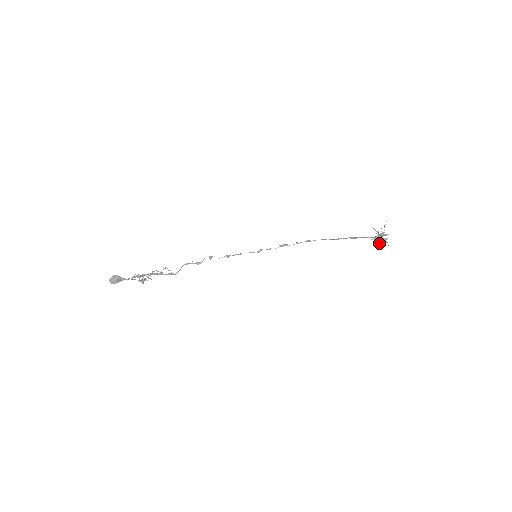
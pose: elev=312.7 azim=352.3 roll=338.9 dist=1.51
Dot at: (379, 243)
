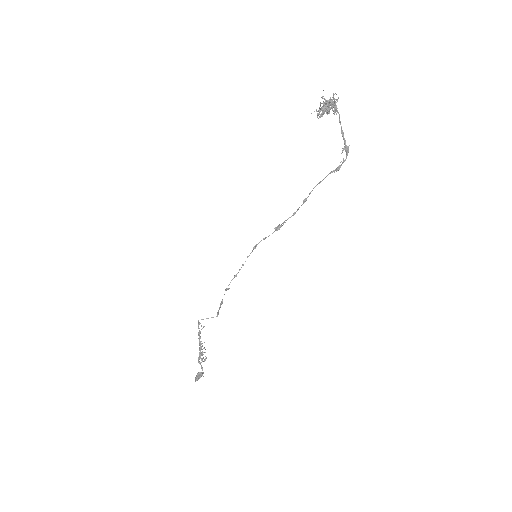
Dot at: (328, 111)
